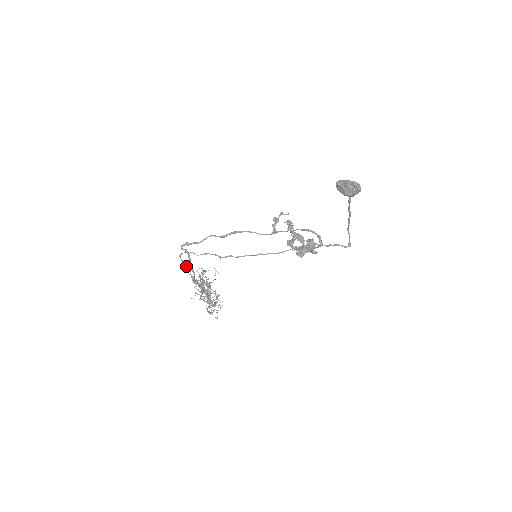
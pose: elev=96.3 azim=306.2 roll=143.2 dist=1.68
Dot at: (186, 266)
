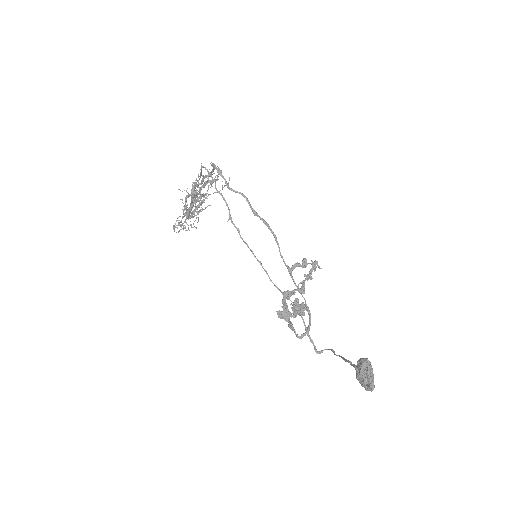
Dot at: (200, 175)
